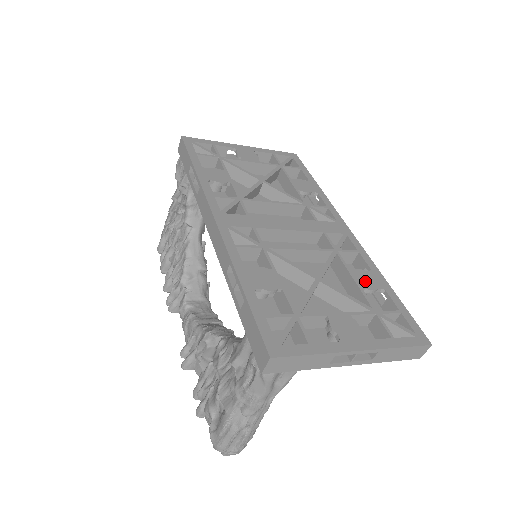
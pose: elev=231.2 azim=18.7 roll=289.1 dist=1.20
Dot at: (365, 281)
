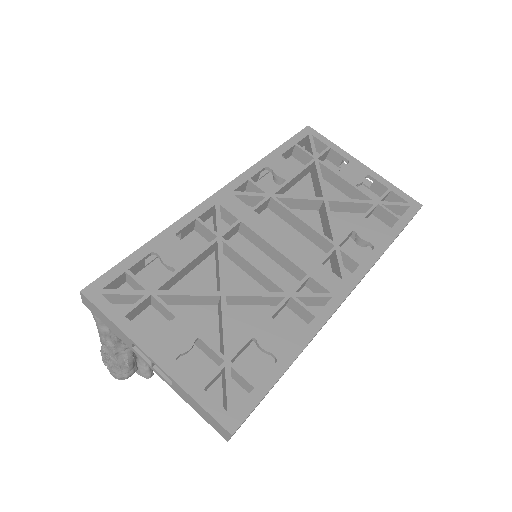
Dot at: (269, 336)
